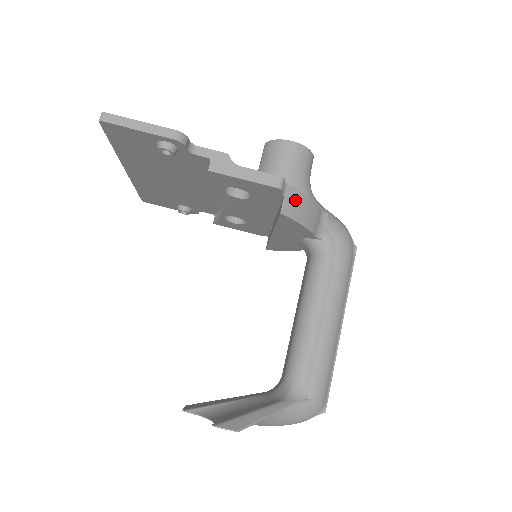
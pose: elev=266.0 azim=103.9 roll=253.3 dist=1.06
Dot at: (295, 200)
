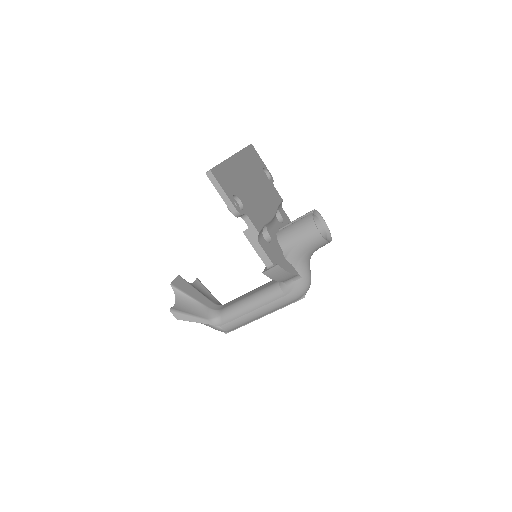
Dot at: (277, 272)
